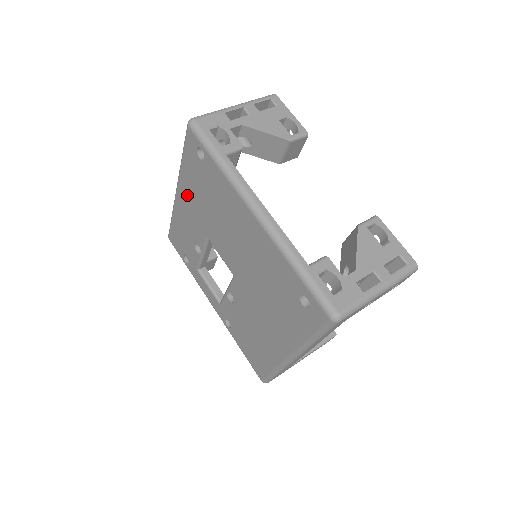
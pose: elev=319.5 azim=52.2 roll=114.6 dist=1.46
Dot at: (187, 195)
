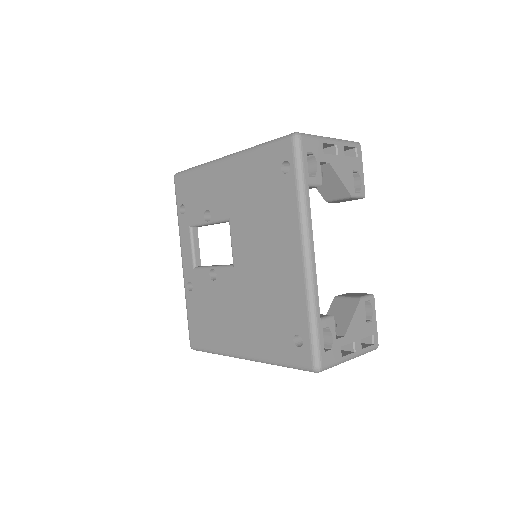
Dot at: (236, 174)
